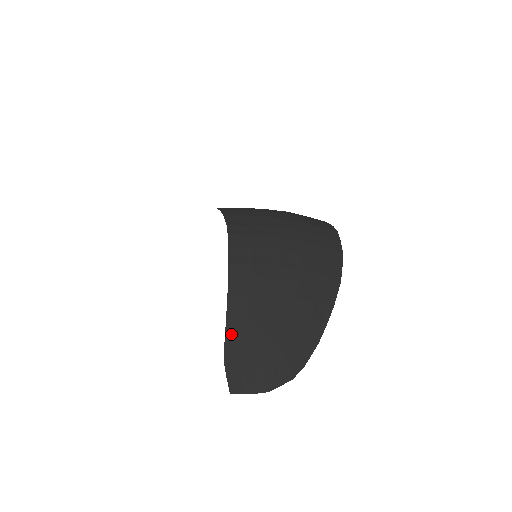
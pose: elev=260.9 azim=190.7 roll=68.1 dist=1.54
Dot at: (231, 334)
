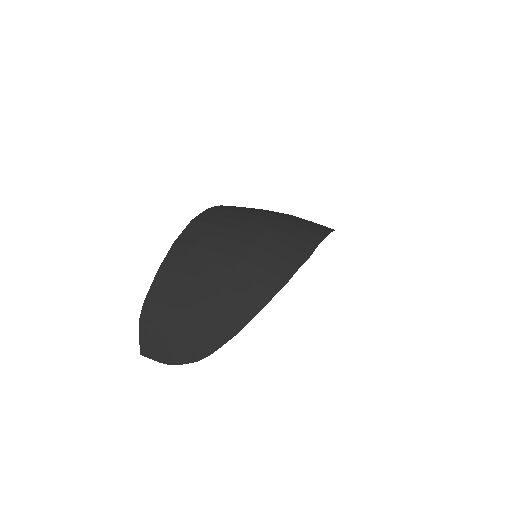
Dot at: (150, 300)
